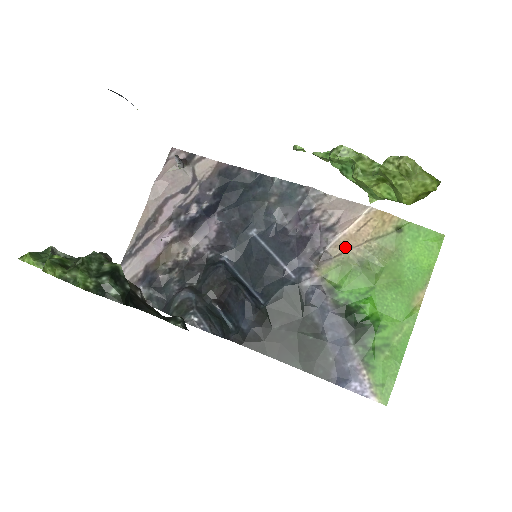
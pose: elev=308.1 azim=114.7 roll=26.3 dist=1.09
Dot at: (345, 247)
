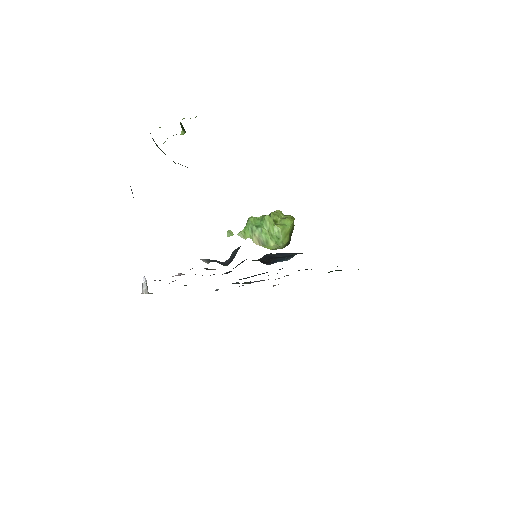
Dot at: occluded
